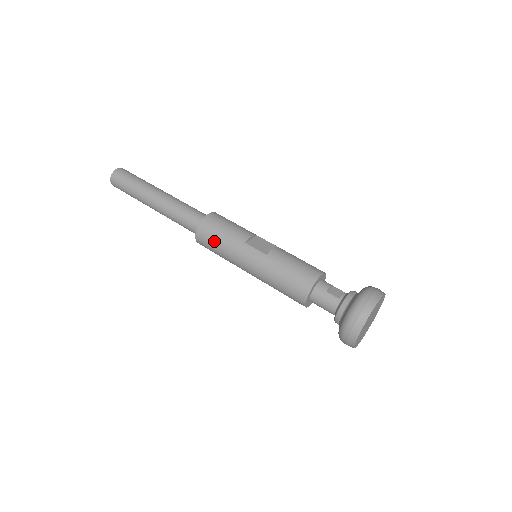
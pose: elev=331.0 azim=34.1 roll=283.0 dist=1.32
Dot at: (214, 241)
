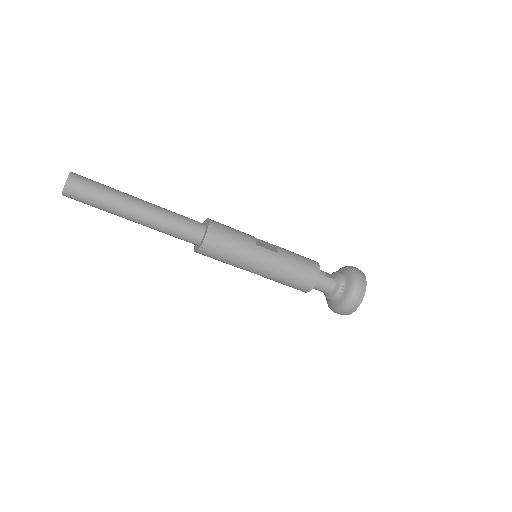
Dot at: (226, 247)
